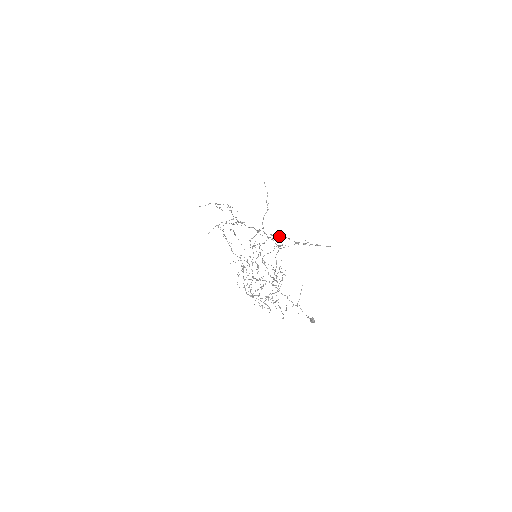
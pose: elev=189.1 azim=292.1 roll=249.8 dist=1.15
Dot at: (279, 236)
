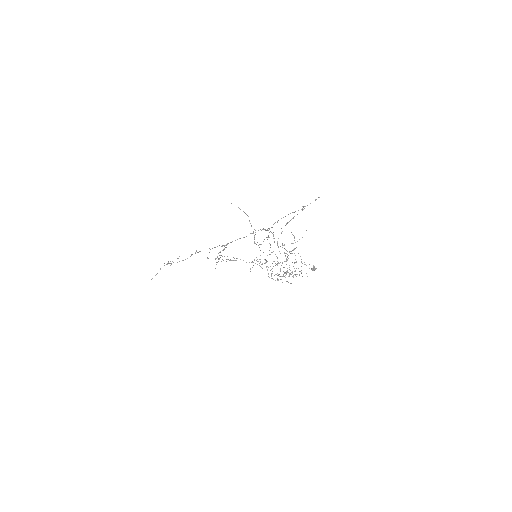
Dot at: occluded
